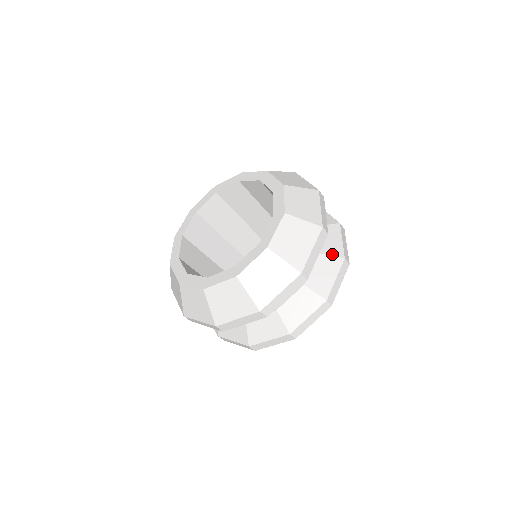
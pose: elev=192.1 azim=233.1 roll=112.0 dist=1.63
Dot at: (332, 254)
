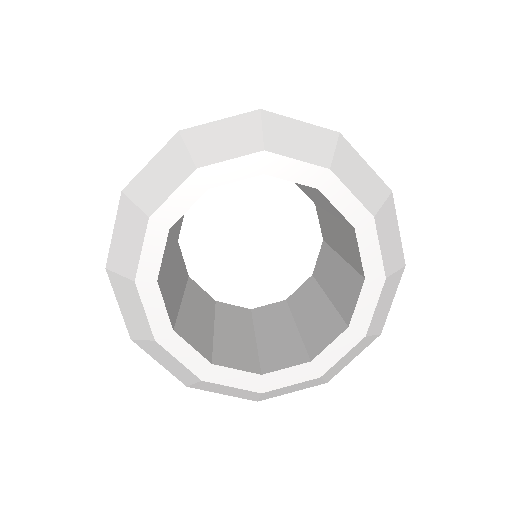
Dot at: occluded
